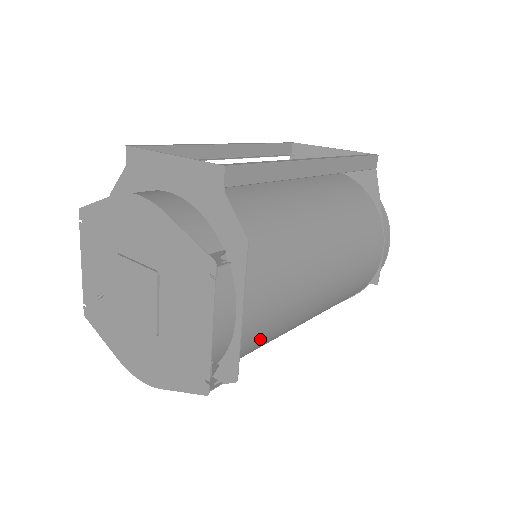
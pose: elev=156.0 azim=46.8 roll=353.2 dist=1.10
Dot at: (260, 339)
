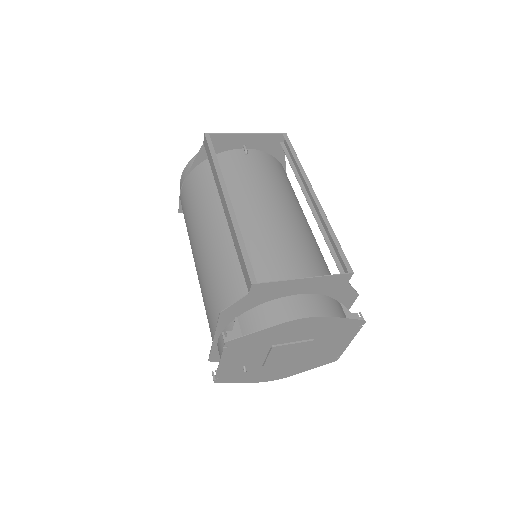
Dot at: occluded
